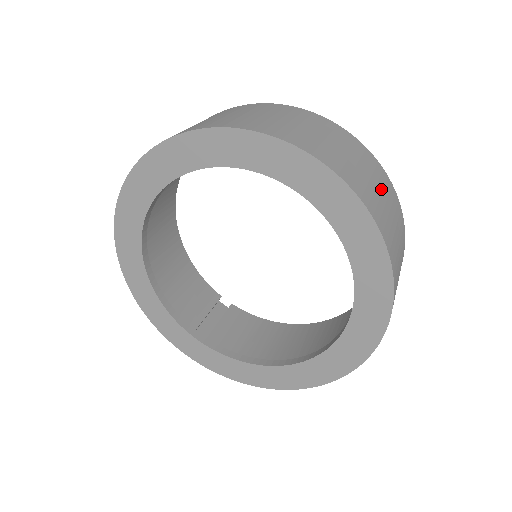
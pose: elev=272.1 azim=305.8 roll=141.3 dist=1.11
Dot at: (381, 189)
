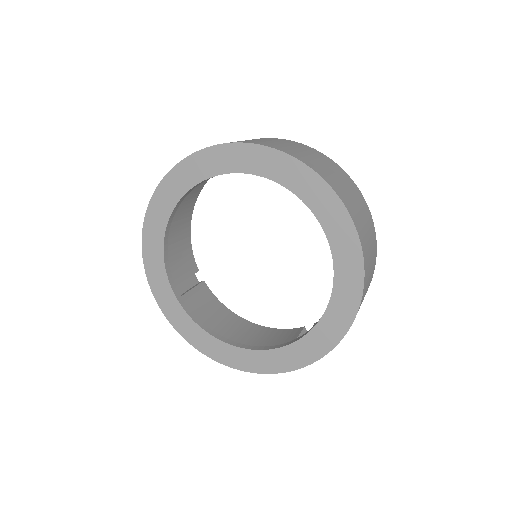
Dot at: (372, 256)
